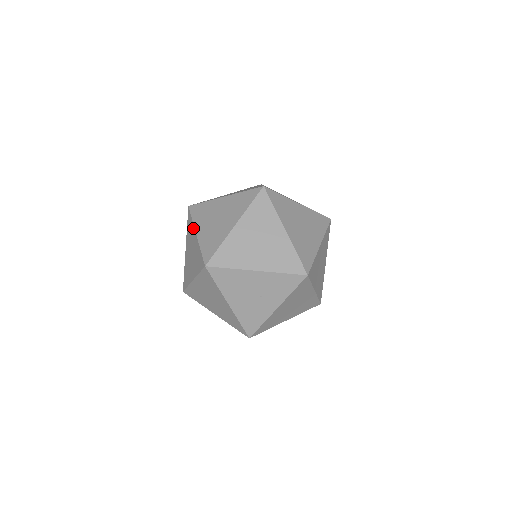
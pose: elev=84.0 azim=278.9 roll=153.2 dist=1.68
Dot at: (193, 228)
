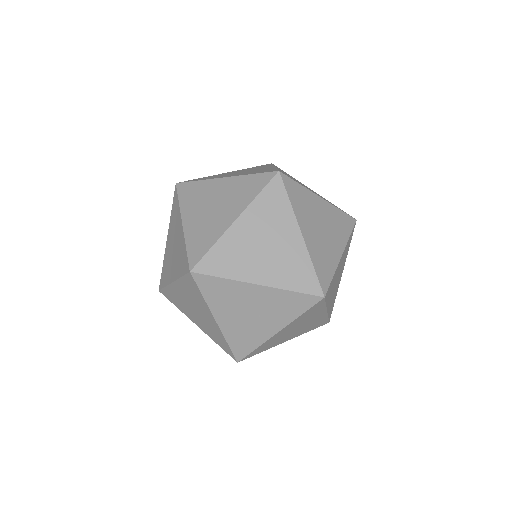
Dot at: (179, 214)
